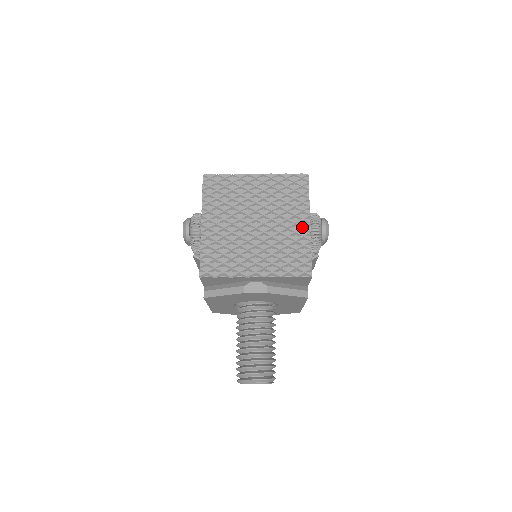
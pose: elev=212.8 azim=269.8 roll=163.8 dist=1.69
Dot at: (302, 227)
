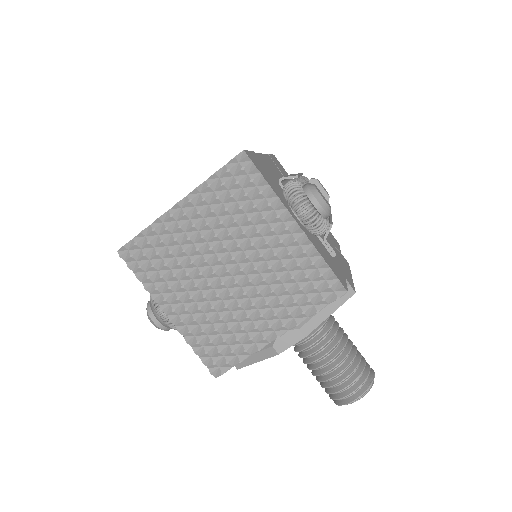
Dot at: (289, 234)
